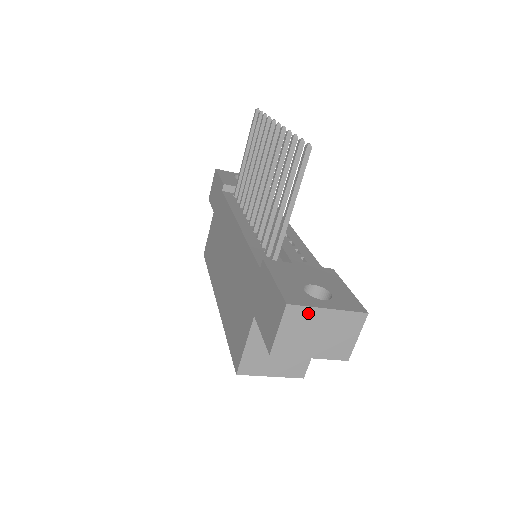
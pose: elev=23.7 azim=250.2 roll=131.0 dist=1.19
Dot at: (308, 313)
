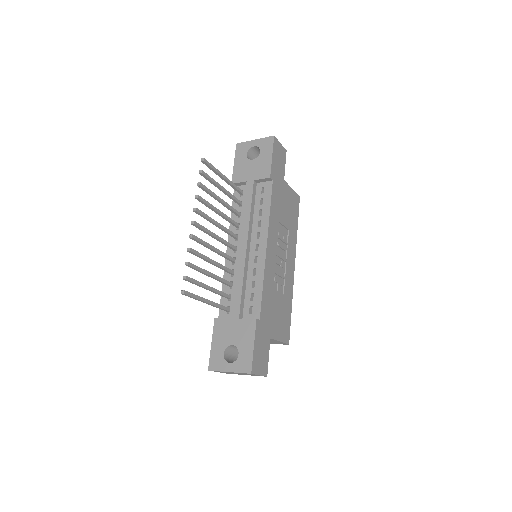
Dot at: occluded
